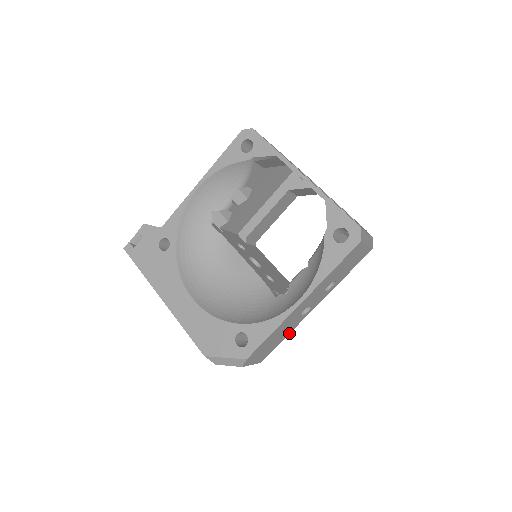
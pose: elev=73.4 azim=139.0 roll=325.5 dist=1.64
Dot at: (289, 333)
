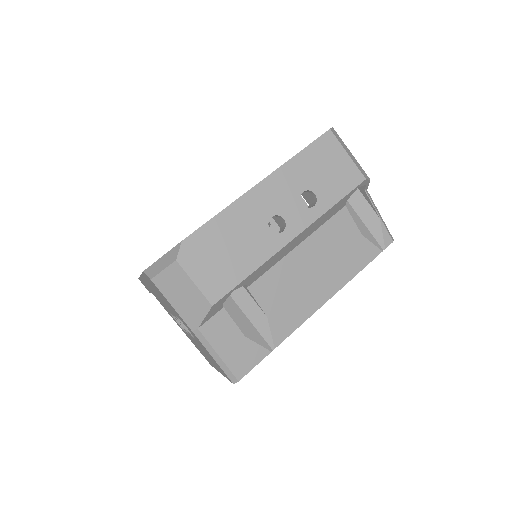
Dot at: (258, 267)
